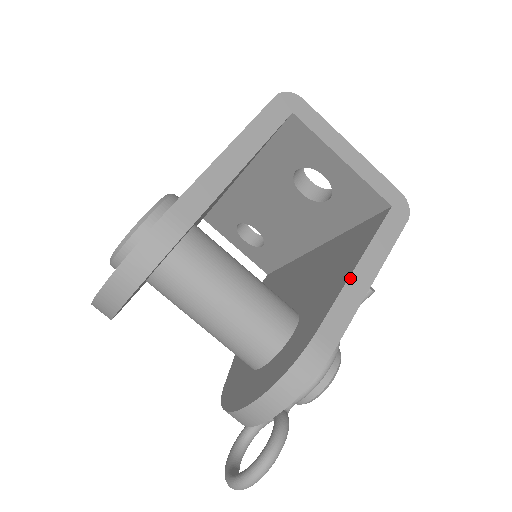
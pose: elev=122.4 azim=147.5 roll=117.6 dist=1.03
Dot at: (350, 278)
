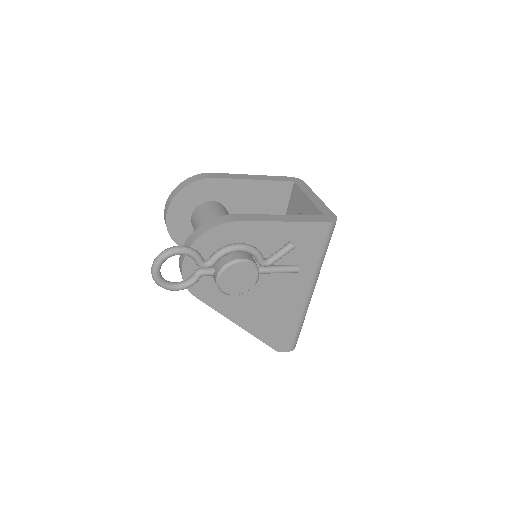
Dot at: (273, 215)
